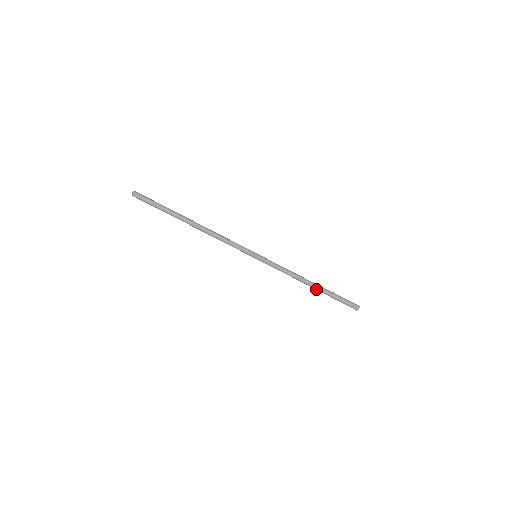
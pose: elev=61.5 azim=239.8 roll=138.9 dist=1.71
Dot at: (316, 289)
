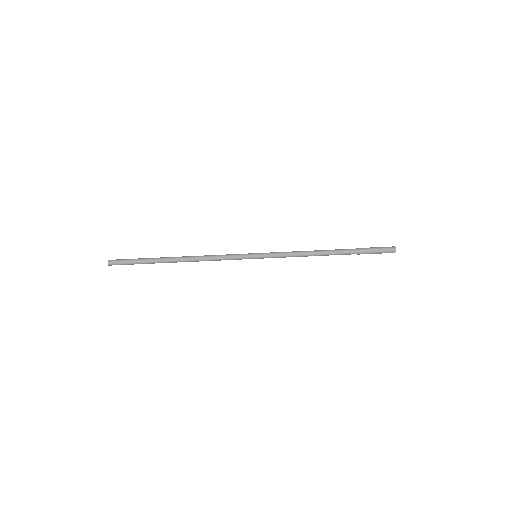
Dot at: (337, 251)
